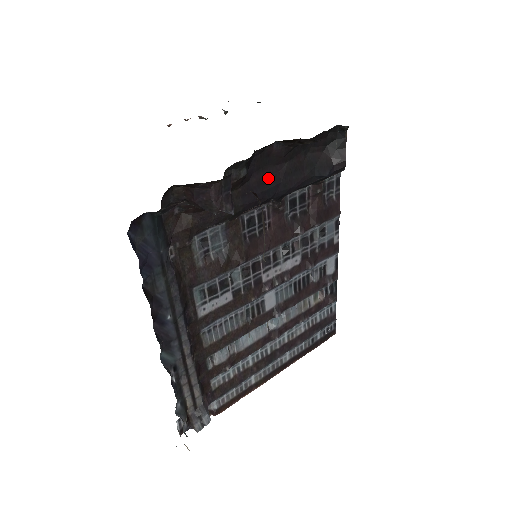
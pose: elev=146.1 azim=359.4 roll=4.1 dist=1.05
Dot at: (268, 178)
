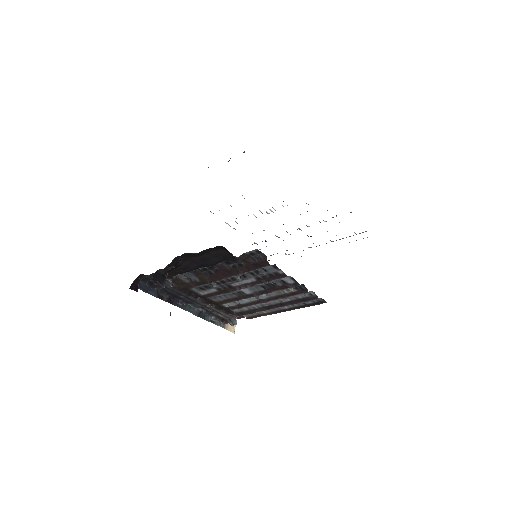
Dot at: (194, 262)
